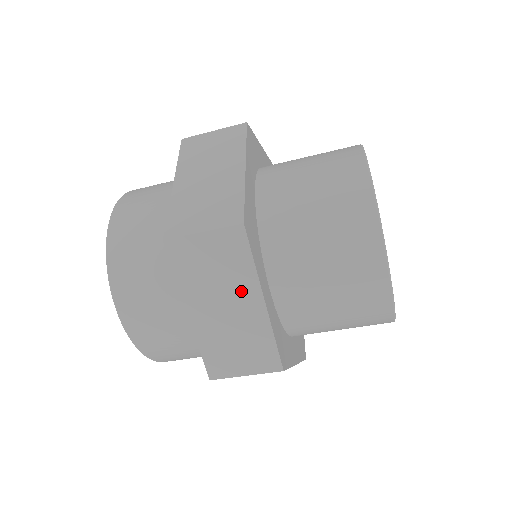
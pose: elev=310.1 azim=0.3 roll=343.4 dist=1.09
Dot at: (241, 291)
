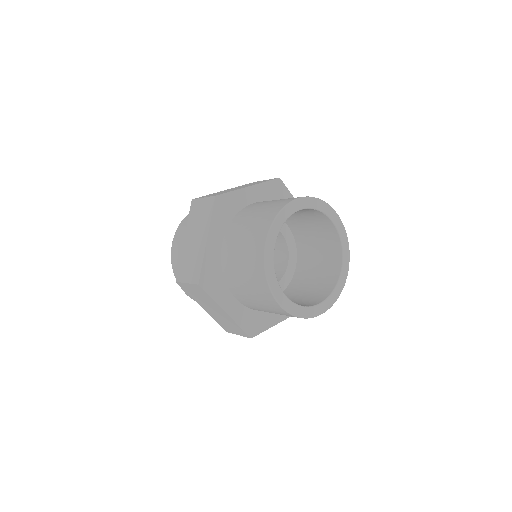
Dot at: (202, 232)
